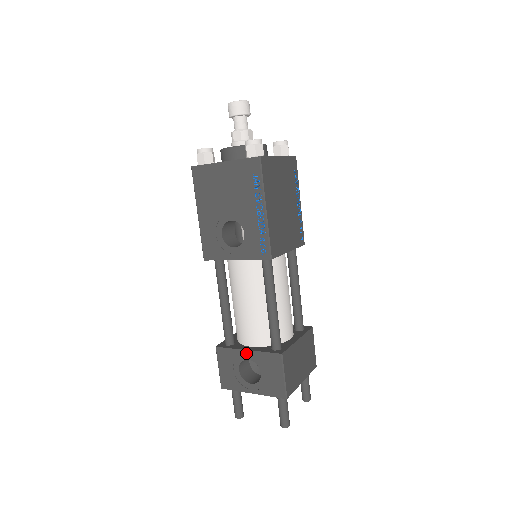
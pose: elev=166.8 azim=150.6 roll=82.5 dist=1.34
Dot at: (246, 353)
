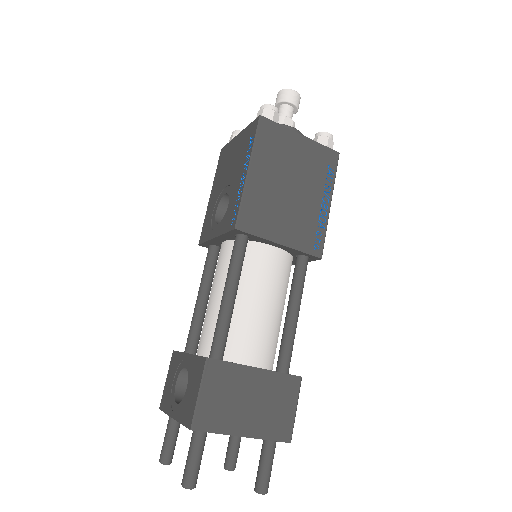
Dot at: (186, 358)
